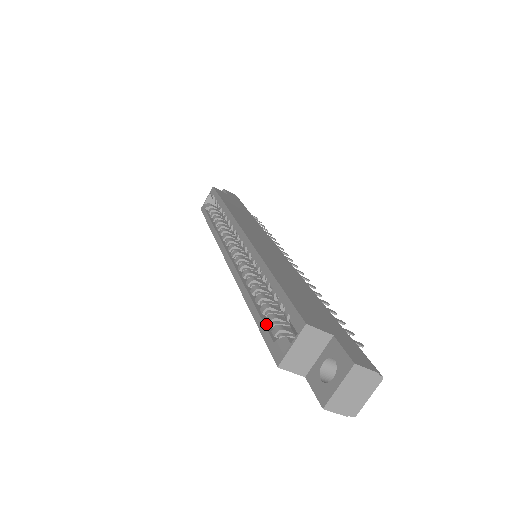
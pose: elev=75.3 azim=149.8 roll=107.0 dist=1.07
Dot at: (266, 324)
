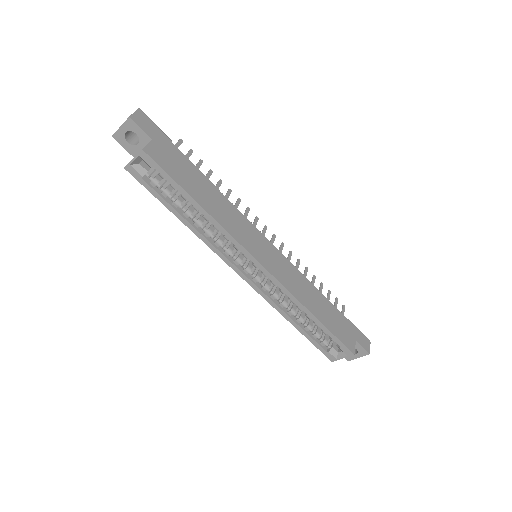
Dot at: (315, 340)
